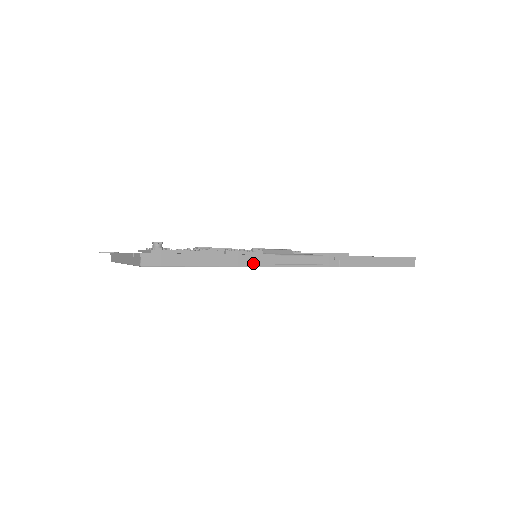
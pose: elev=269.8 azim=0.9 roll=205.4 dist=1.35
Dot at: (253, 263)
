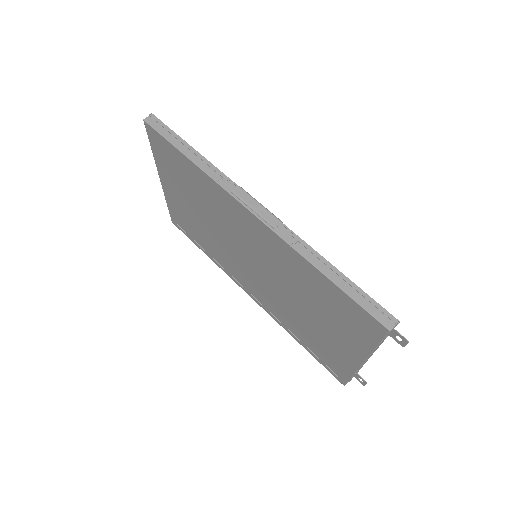
Dot at: (216, 177)
